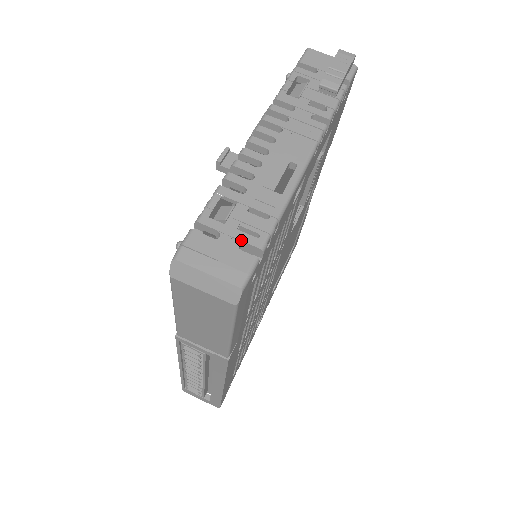
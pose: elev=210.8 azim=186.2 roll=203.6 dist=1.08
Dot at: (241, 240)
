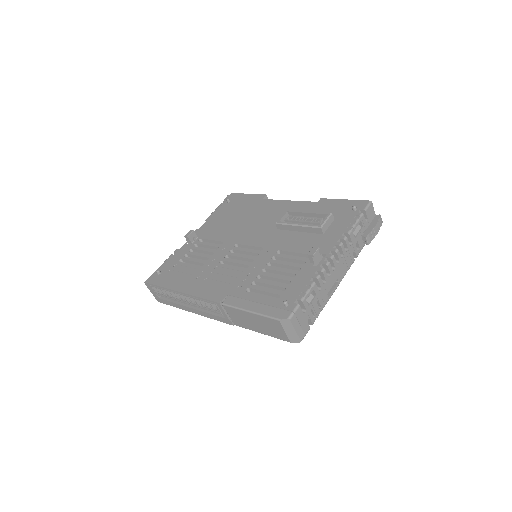
Dot at: (310, 317)
